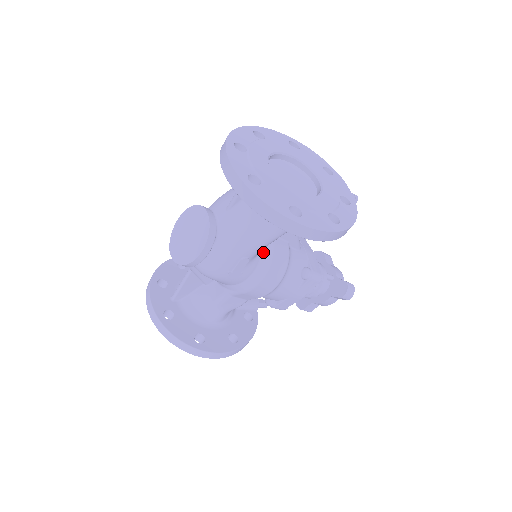
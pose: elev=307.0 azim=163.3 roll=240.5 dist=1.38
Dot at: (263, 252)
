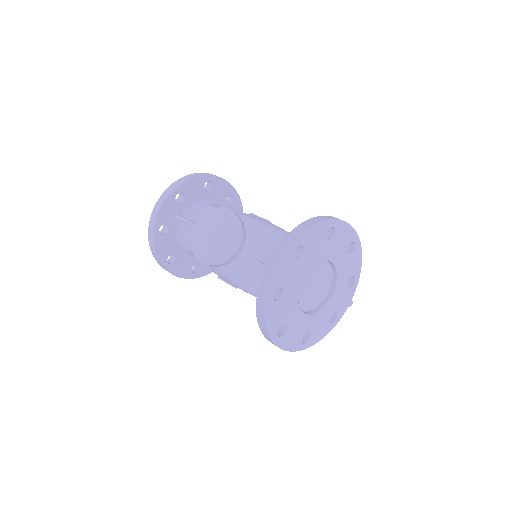
Dot at: occluded
